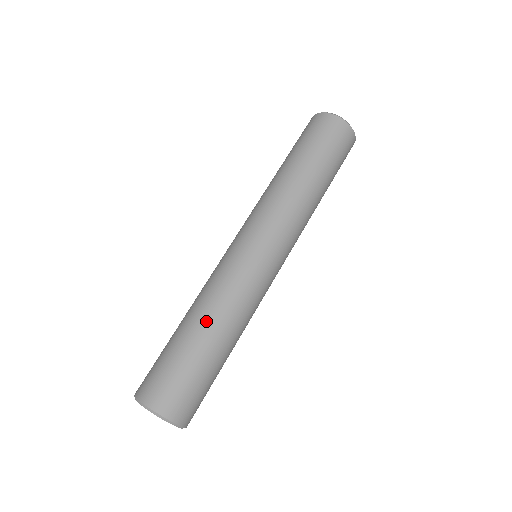
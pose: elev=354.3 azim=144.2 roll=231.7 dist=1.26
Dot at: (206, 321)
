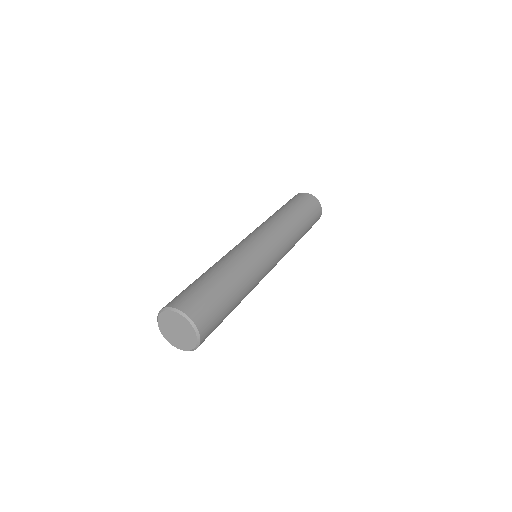
Dot at: (210, 268)
